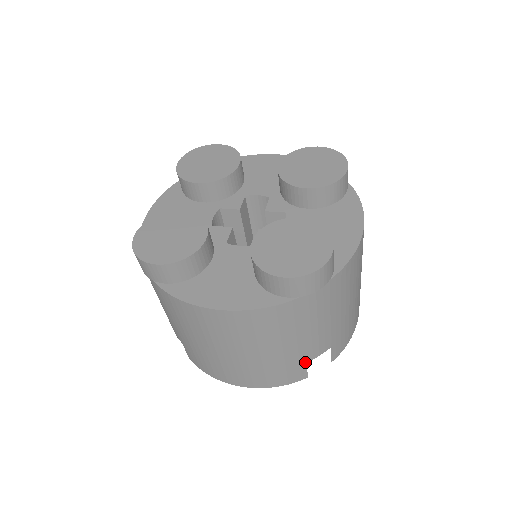
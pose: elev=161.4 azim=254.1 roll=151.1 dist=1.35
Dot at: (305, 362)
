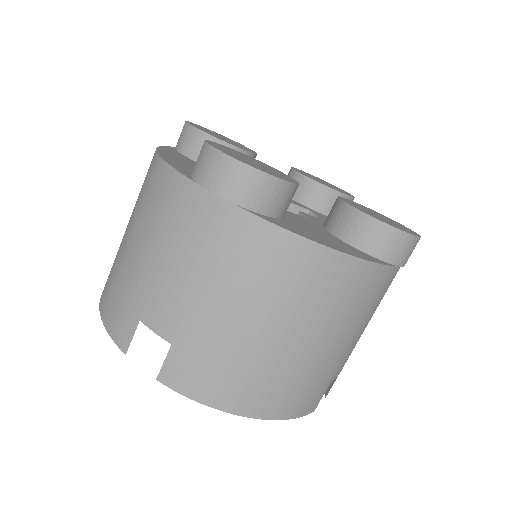
Dot at: (331, 380)
